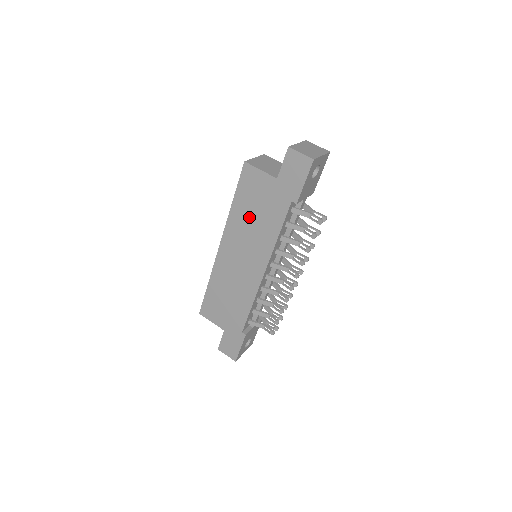
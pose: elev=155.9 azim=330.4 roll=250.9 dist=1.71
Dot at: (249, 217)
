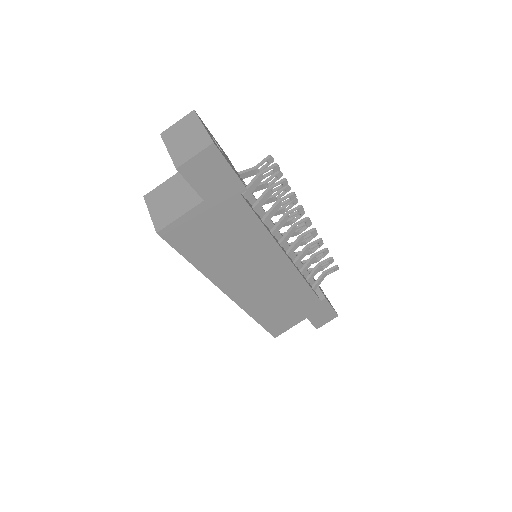
Dot at: (222, 252)
